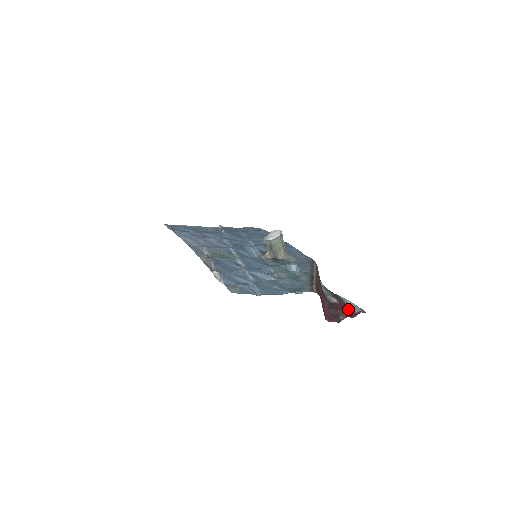
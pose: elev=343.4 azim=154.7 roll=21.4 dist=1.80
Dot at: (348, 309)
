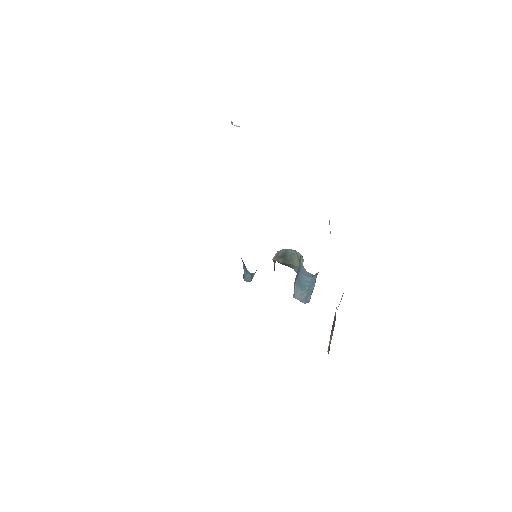
Dot at: occluded
